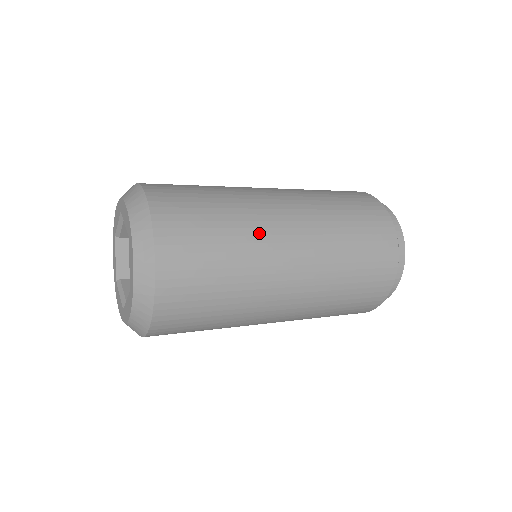
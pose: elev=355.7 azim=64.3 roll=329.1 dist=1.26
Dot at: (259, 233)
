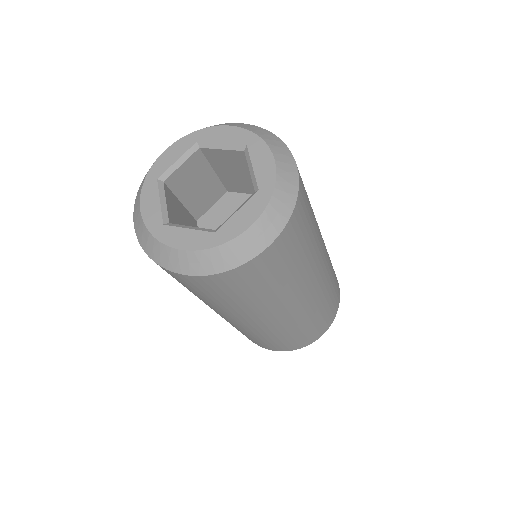
Dot at: (313, 267)
